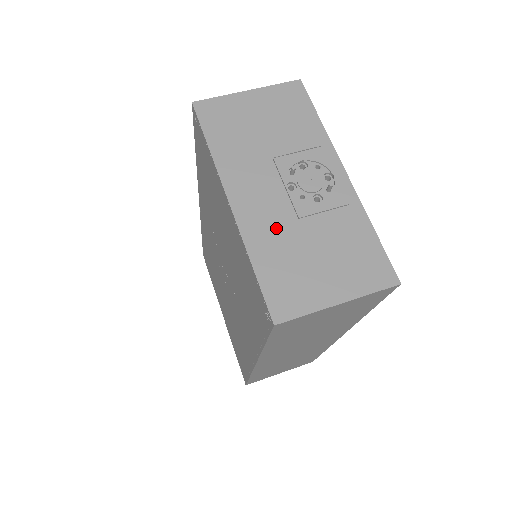
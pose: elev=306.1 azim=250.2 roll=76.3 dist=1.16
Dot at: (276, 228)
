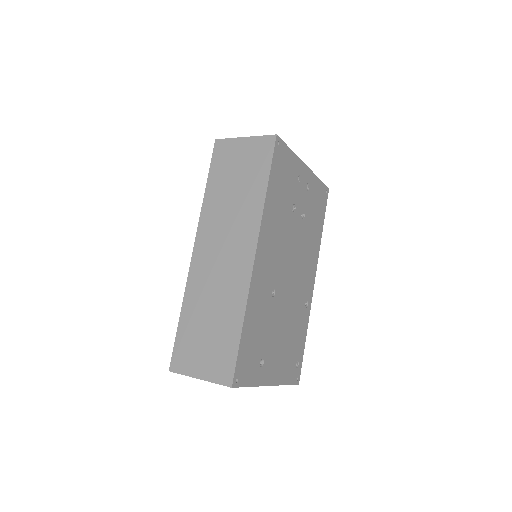
Dot at: occluded
